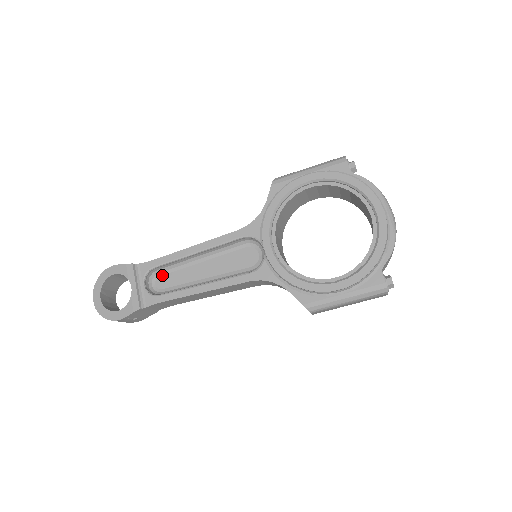
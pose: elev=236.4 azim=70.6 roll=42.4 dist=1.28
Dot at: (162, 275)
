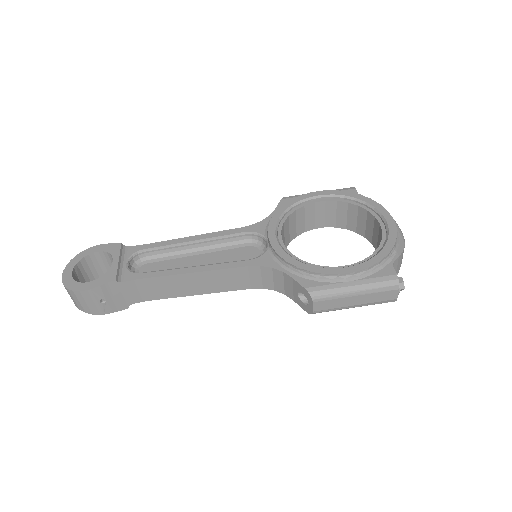
Dot at: (149, 263)
